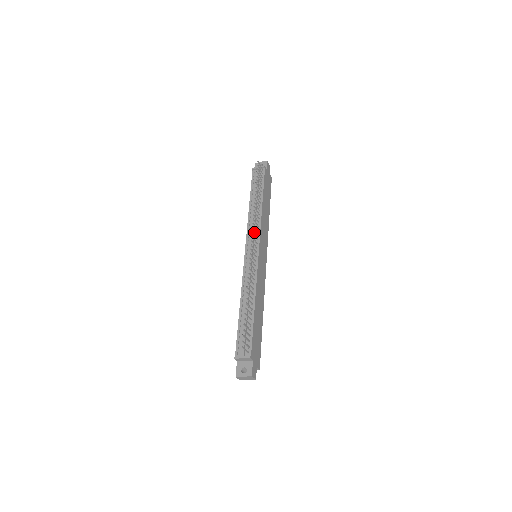
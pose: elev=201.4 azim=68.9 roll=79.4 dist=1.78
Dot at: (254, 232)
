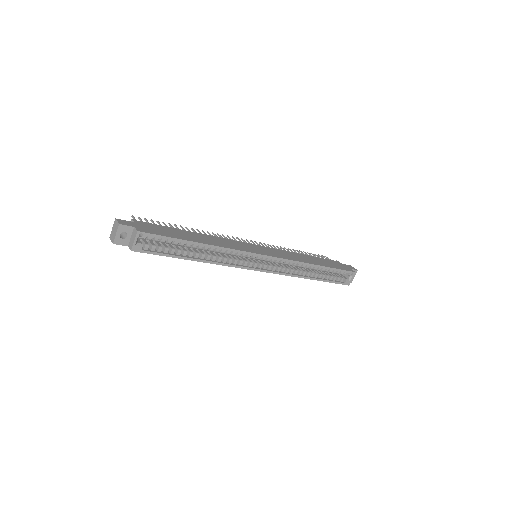
Dot at: occluded
